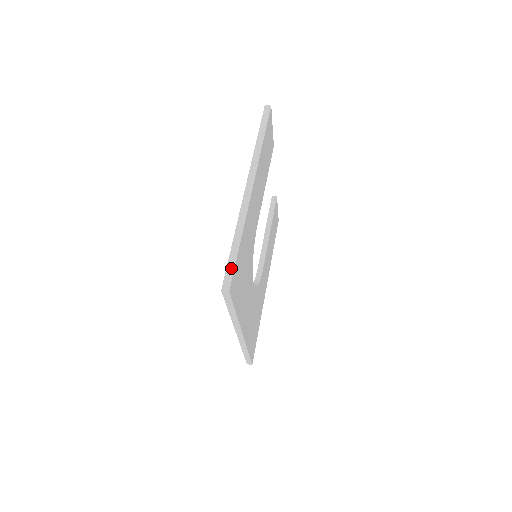
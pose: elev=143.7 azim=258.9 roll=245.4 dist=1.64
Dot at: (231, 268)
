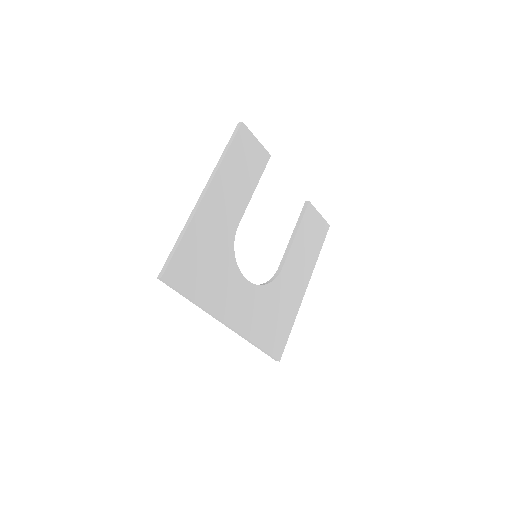
Dot at: (168, 260)
